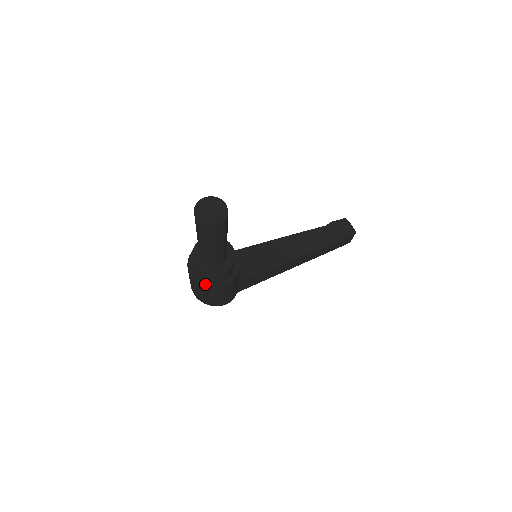
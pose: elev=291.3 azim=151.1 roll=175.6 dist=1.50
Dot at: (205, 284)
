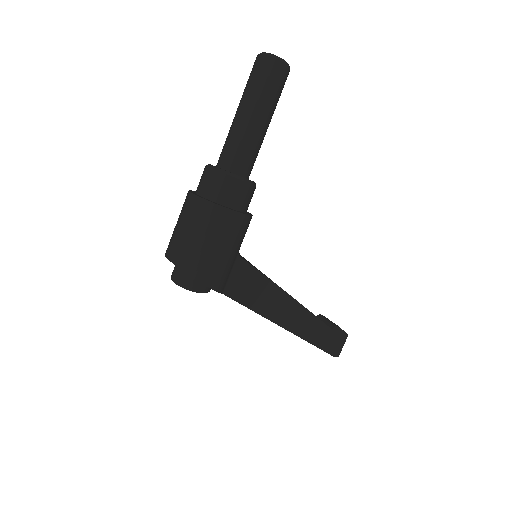
Dot at: (212, 201)
